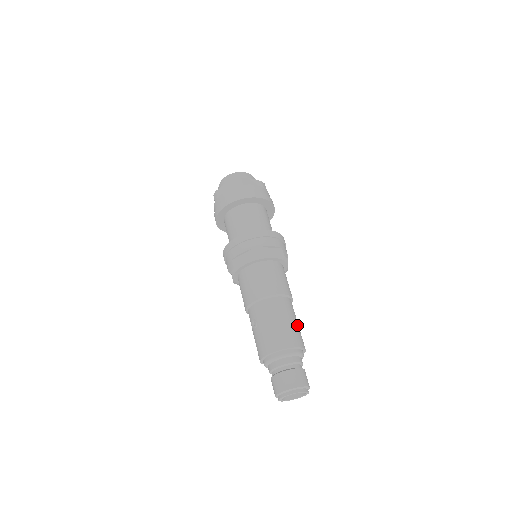
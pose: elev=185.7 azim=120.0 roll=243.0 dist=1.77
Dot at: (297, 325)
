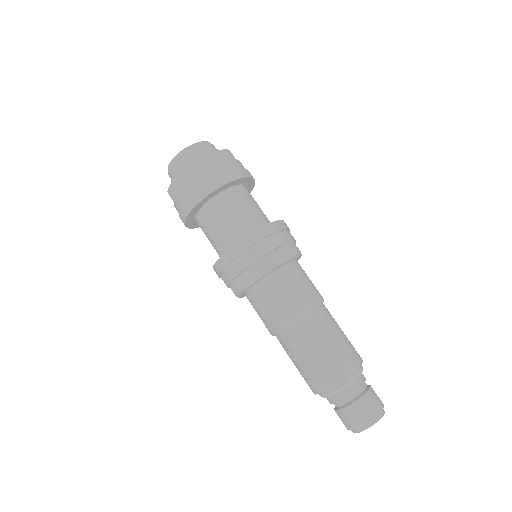
Dot at: (343, 336)
